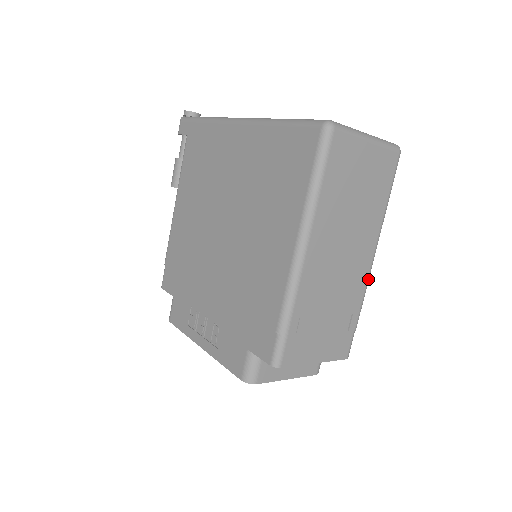
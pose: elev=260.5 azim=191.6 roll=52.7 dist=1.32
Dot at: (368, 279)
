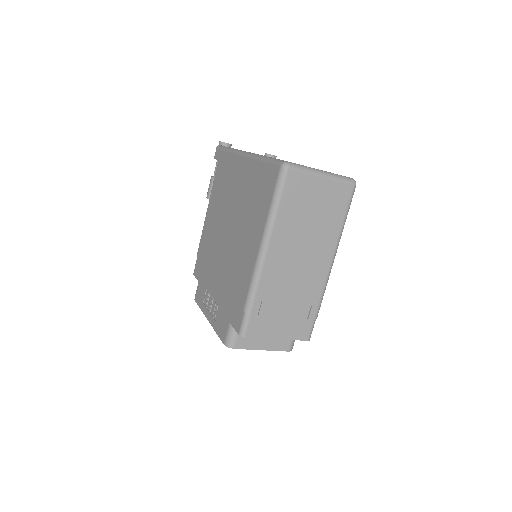
Dot at: (327, 281)
